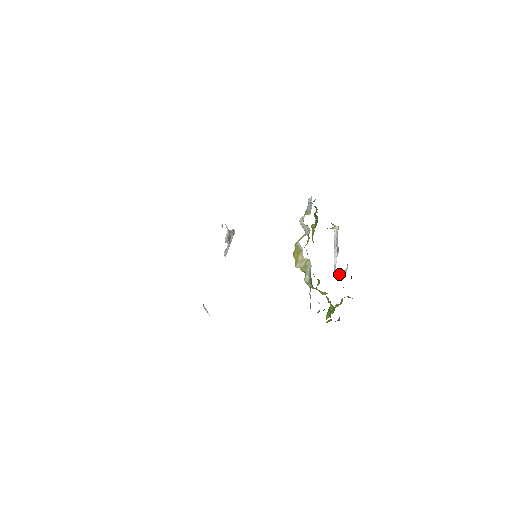
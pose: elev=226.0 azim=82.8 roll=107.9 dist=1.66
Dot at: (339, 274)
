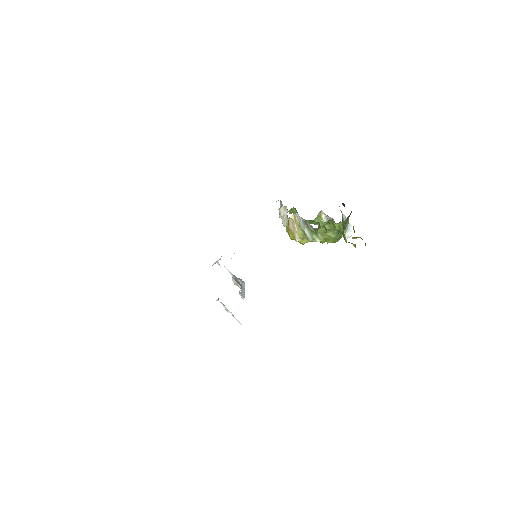
Dot at: (346, 231)
